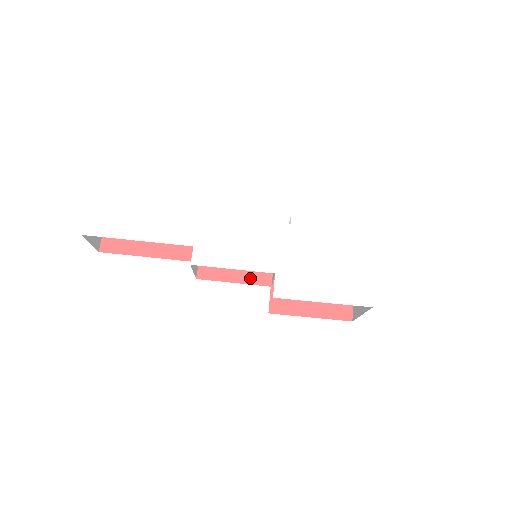
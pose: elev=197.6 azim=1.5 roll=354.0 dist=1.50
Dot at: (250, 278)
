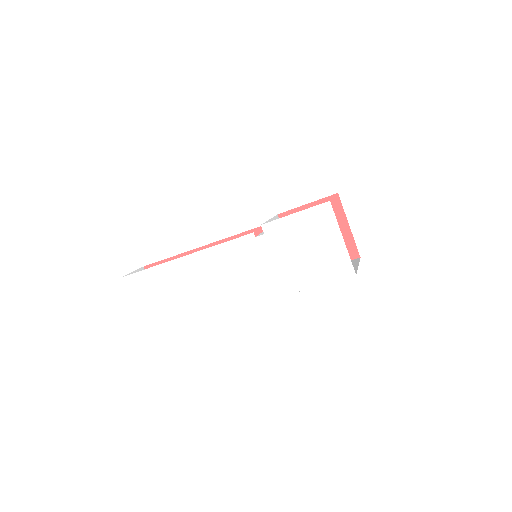
Dot at: occluded
